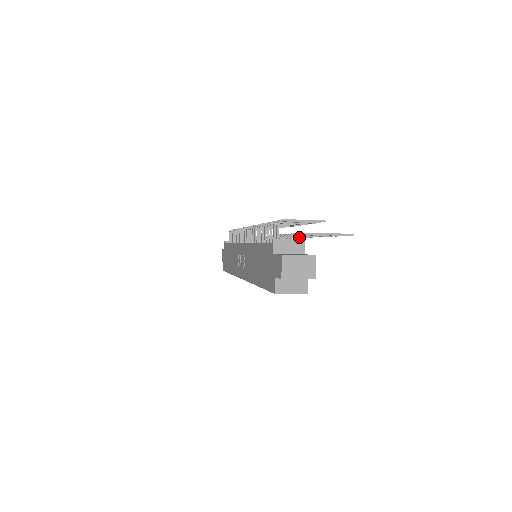
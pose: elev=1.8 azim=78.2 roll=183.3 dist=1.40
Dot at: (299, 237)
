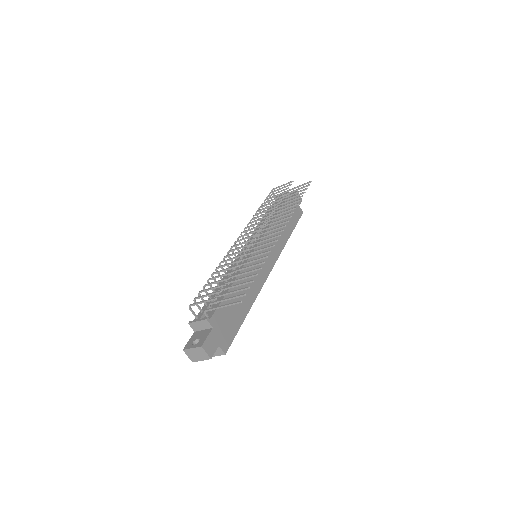
Dot at: occluded
